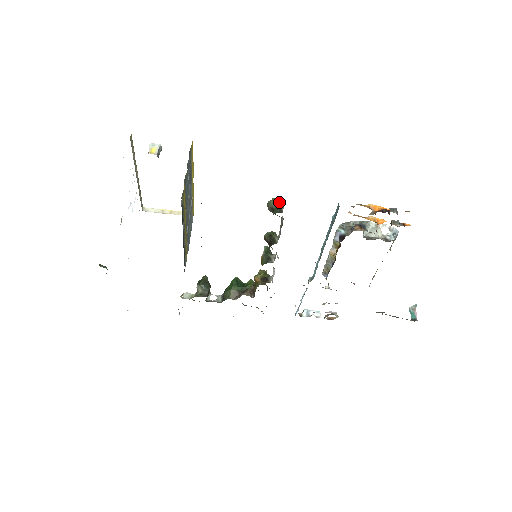
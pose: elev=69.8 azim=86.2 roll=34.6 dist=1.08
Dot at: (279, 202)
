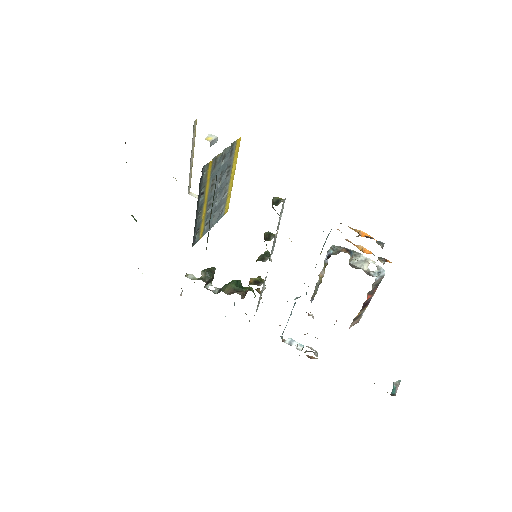
Dot at: (282, 201)
